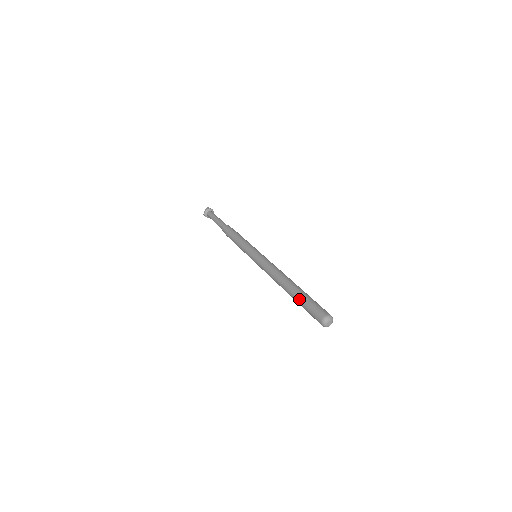
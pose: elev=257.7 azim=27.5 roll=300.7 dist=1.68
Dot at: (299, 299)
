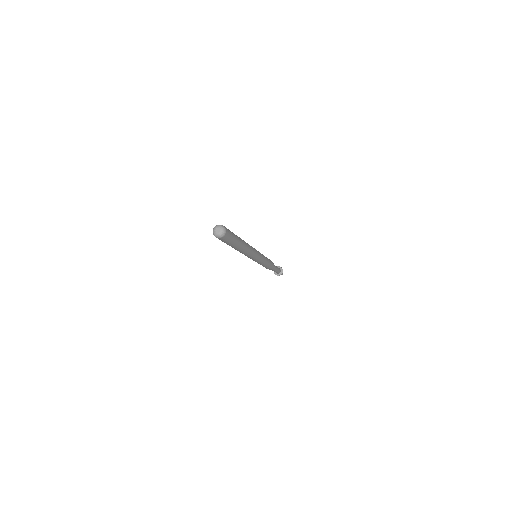
Dot at: occluded
